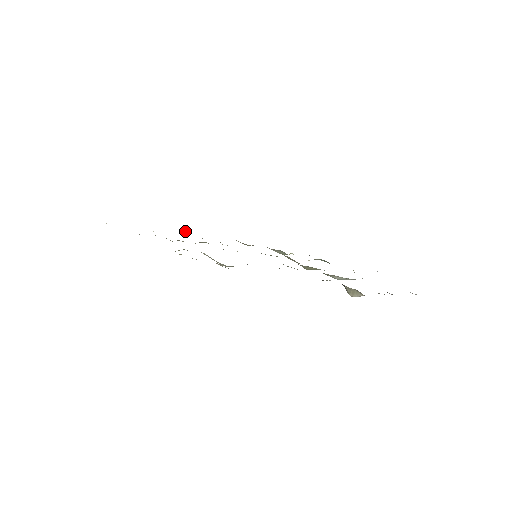
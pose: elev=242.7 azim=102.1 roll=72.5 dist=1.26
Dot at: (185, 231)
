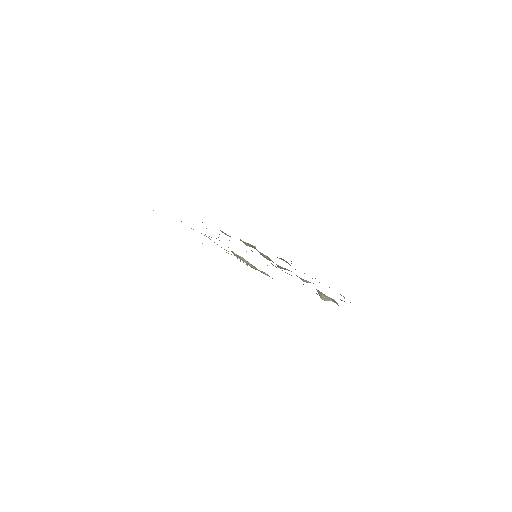
Dot at: occluded
